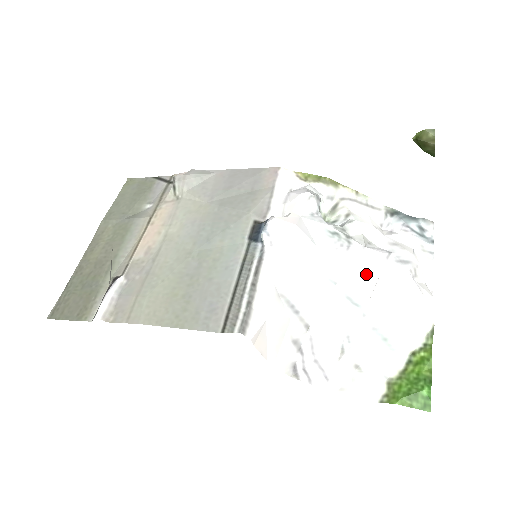
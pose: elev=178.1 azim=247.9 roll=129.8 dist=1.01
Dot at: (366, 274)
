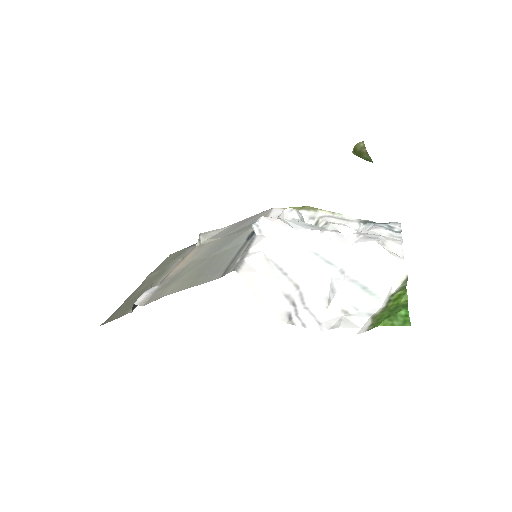
Dot at: (339, 245)
